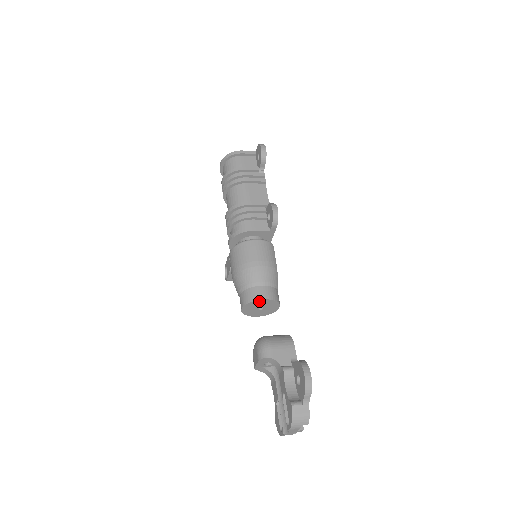
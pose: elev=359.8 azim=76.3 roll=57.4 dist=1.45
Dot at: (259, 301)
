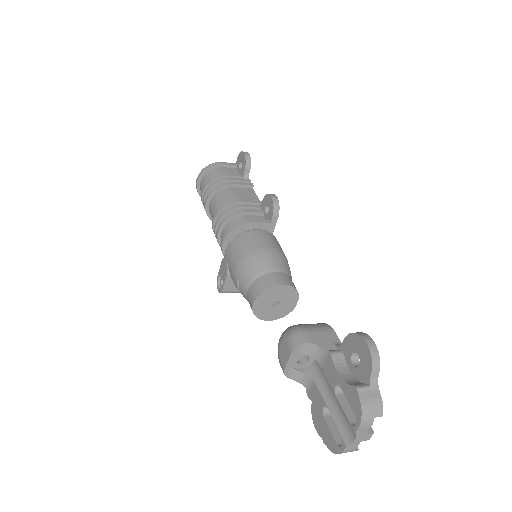
Dot at: (276, 288)
